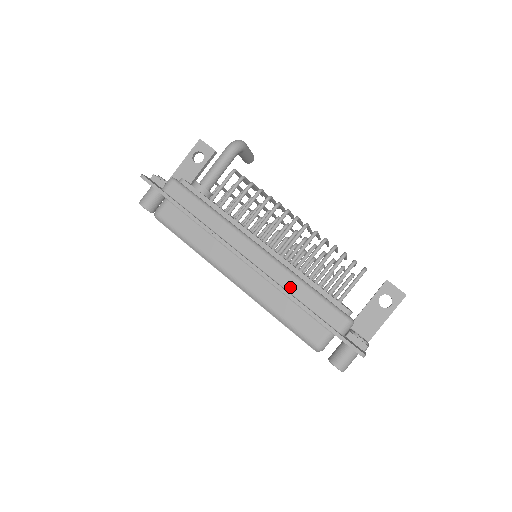
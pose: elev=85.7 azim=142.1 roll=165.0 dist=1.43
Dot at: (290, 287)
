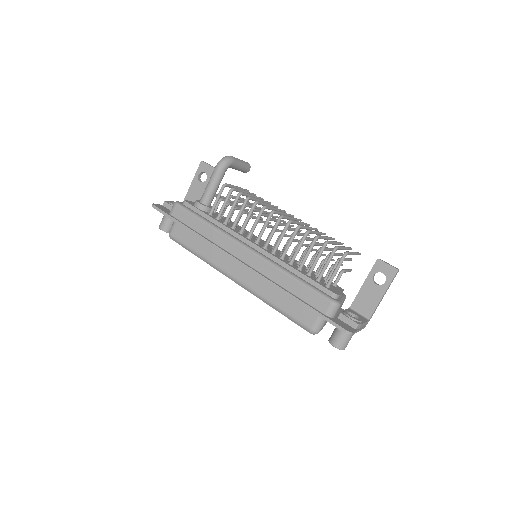
Dot at: (280, 280)
